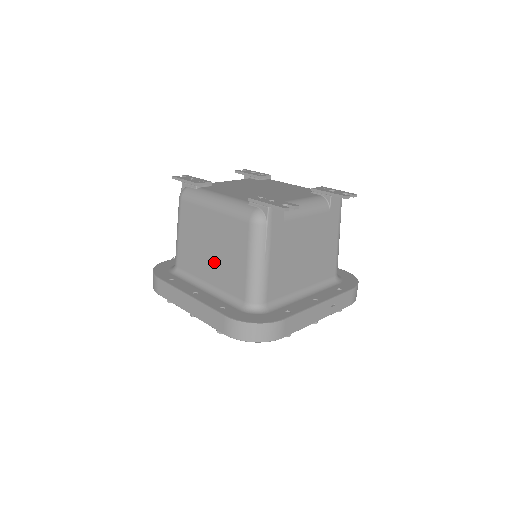
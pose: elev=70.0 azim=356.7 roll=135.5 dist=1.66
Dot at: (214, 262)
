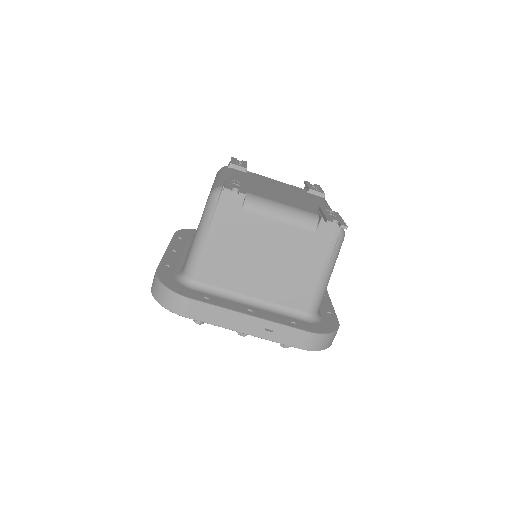
Dot at: occluded
